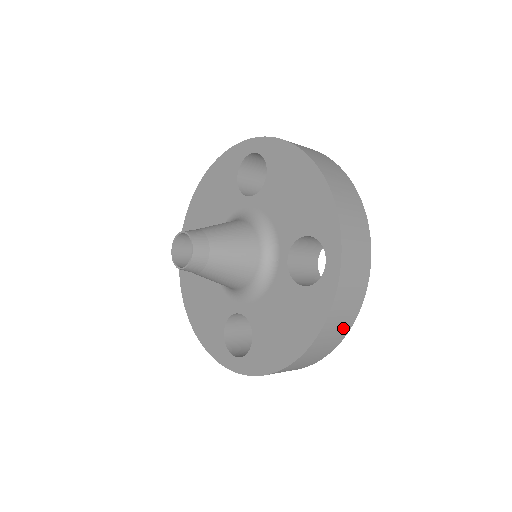
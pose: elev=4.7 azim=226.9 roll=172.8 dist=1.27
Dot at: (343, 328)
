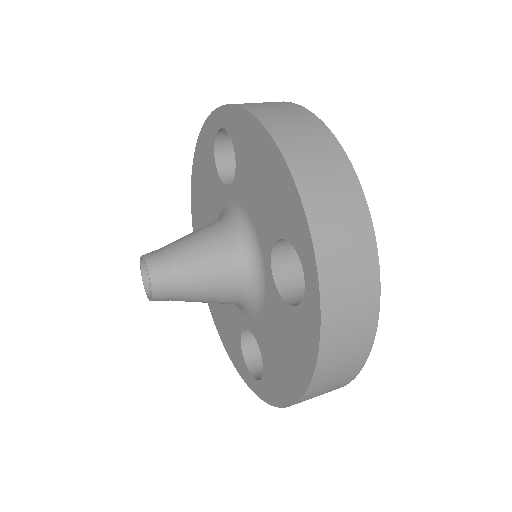
Dot at: (356, 353)
